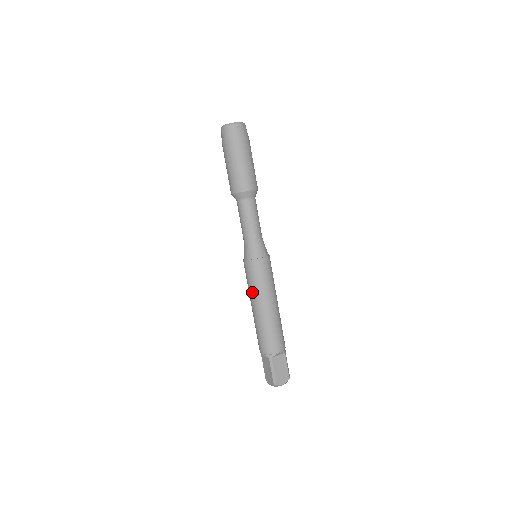
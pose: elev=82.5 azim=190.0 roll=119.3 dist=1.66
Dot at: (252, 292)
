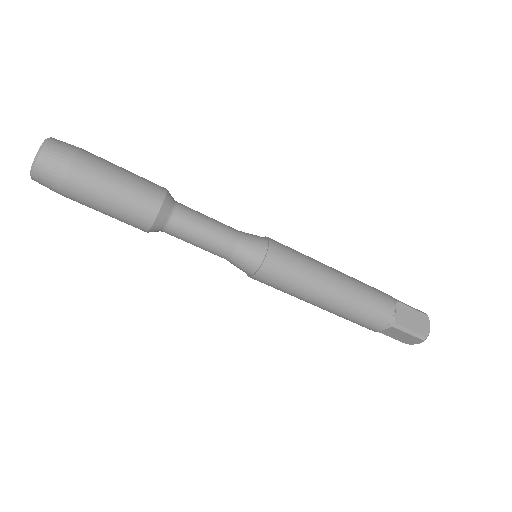
Dot at: (301, 294)
